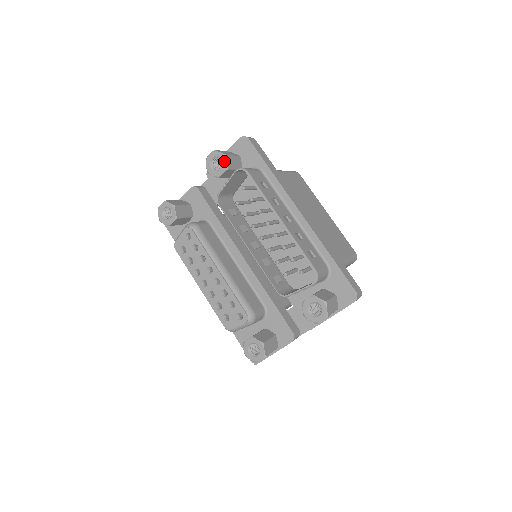
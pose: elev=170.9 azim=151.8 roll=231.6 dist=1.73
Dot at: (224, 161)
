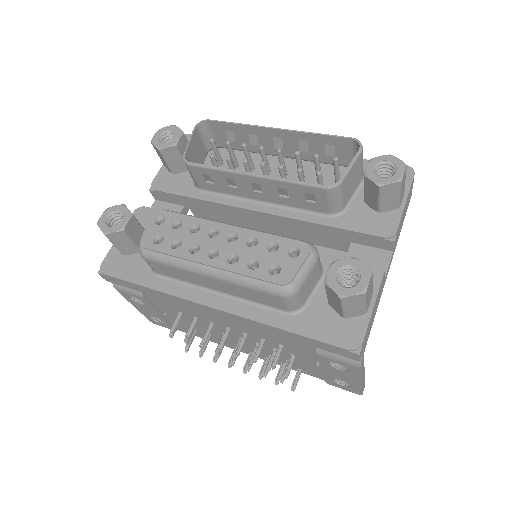
Dot at: (176, 129)
